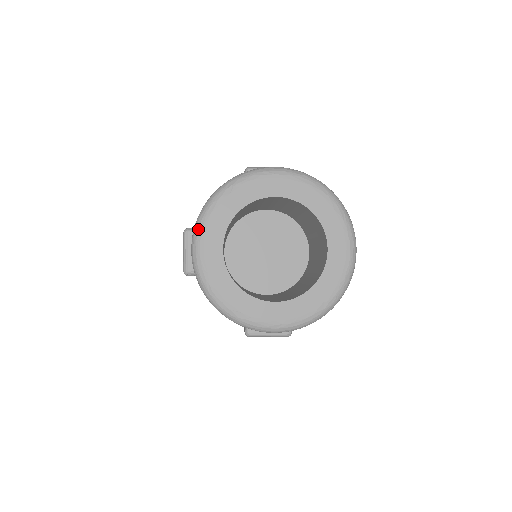
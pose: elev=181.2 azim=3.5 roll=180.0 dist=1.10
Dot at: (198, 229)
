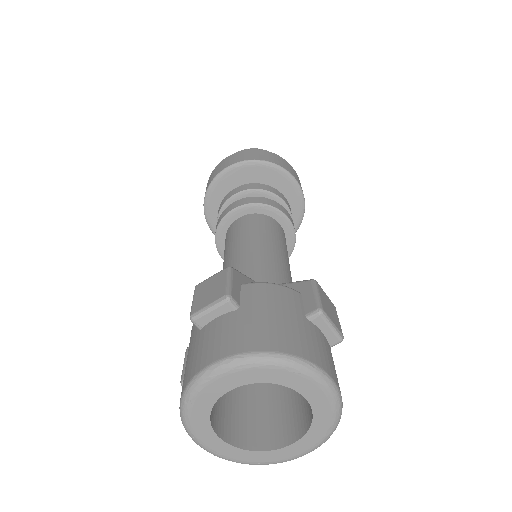
Dot at: (190, 435)
